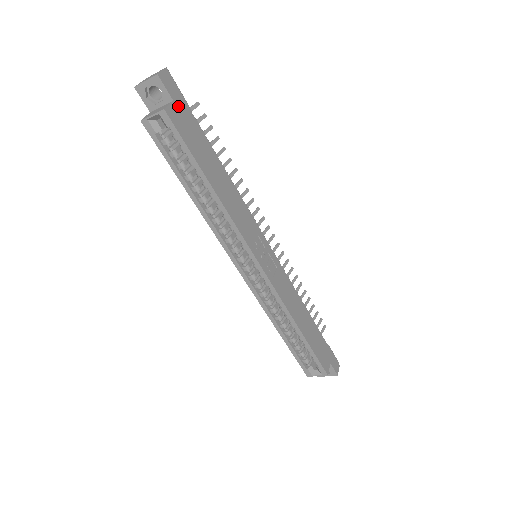
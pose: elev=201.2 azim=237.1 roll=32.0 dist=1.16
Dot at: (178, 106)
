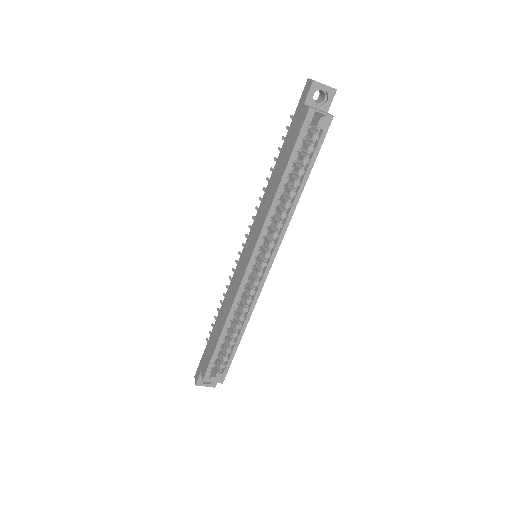
Dot at: occluded
